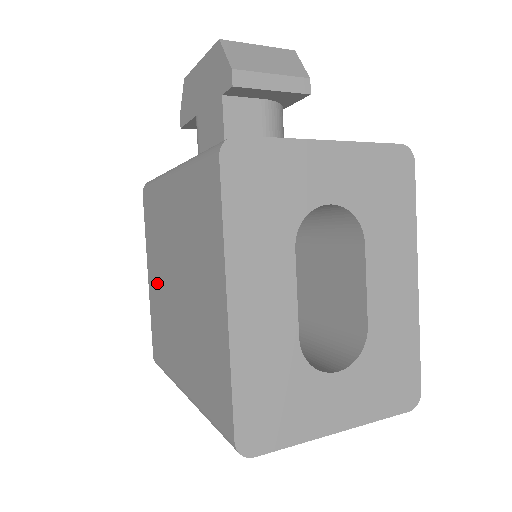
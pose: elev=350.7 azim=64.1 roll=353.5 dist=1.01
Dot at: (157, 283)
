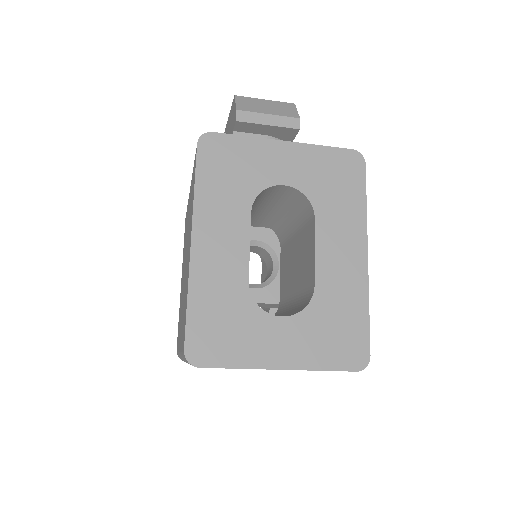
Dot at: occluded
